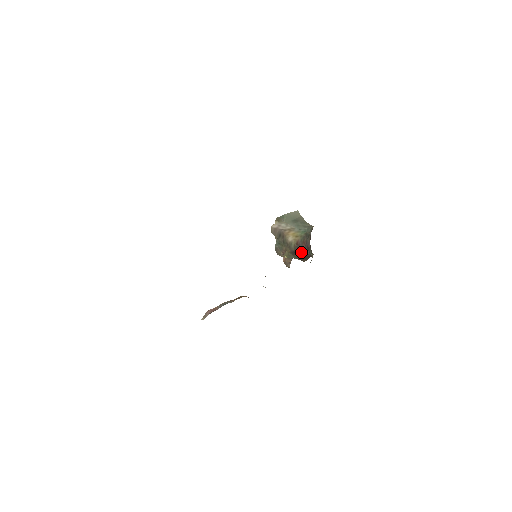
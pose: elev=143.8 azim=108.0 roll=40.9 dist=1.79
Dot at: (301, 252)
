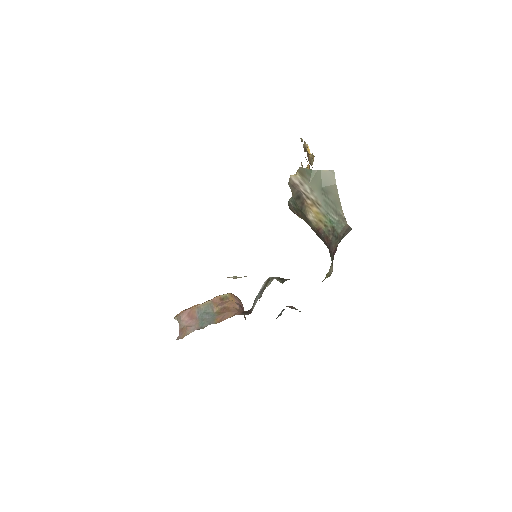
Dot at: occluded
